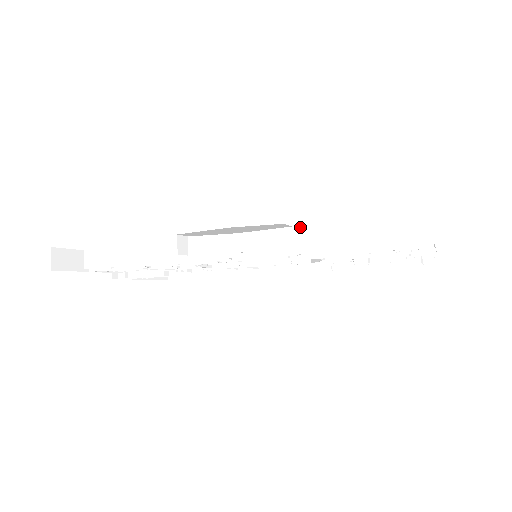
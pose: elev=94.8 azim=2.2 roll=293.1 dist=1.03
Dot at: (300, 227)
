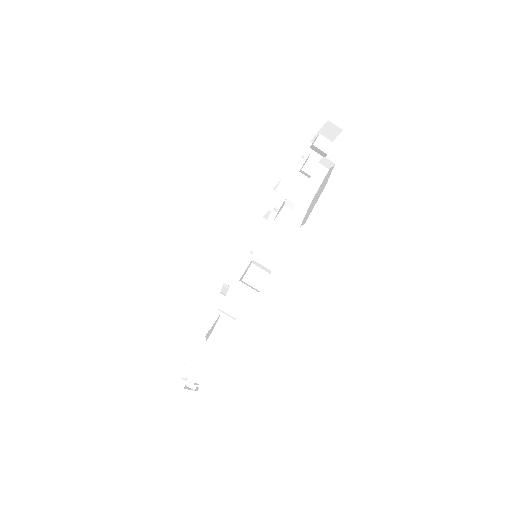
Dot at: (294, 183)
